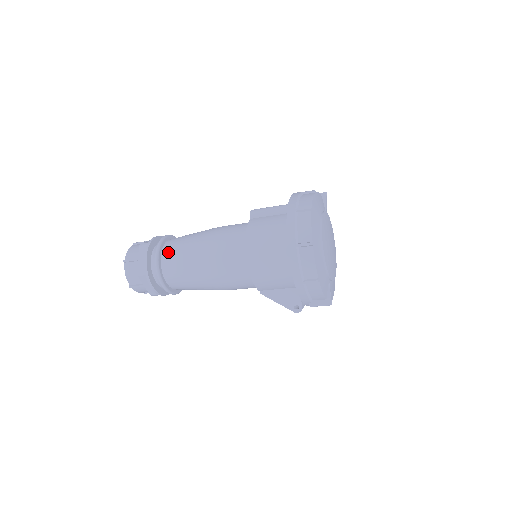
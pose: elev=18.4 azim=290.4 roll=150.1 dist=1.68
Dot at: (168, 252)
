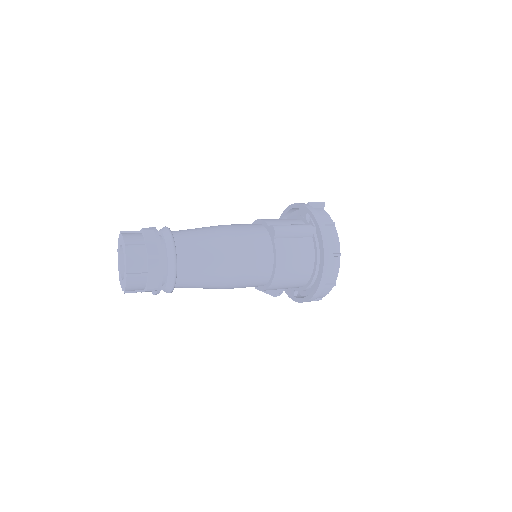
Dot at: (186, 268)
